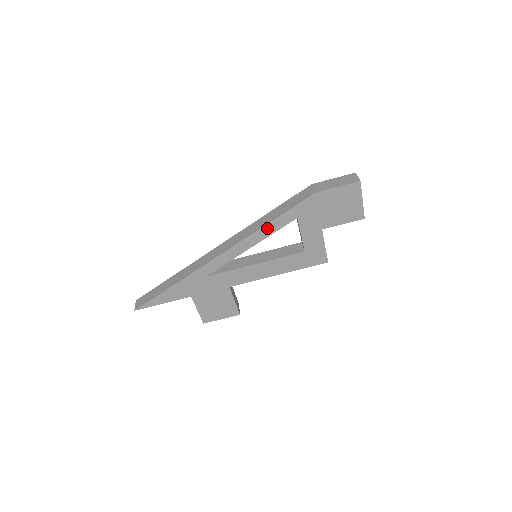
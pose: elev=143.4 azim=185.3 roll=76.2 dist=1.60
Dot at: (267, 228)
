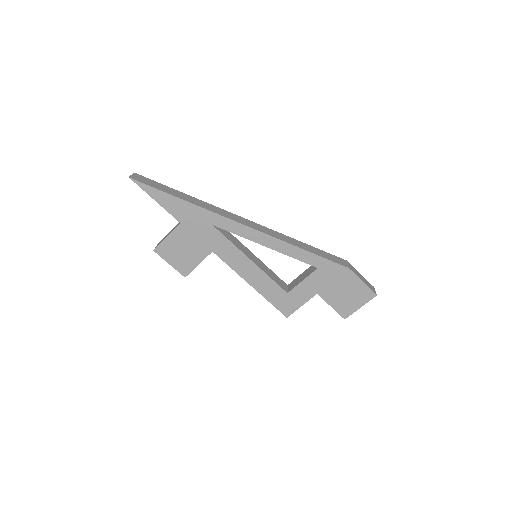
Dot at: (295, 249)
